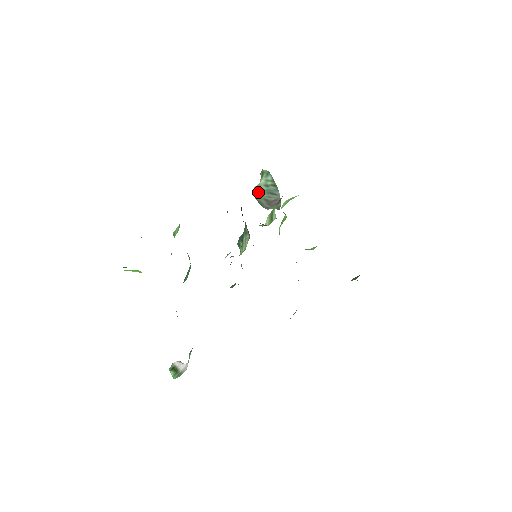
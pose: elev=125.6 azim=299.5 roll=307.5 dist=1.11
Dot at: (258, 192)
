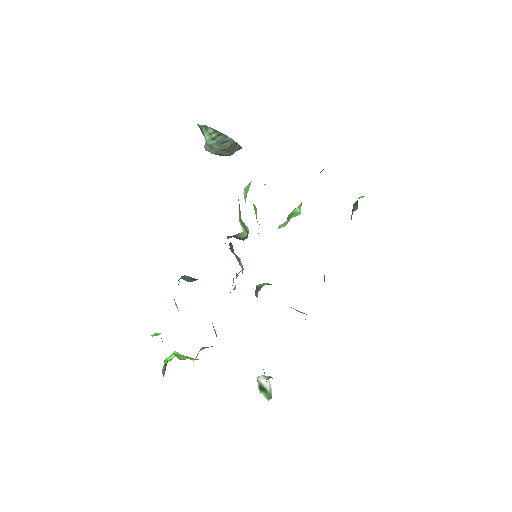
Dot at: (211, 148)
